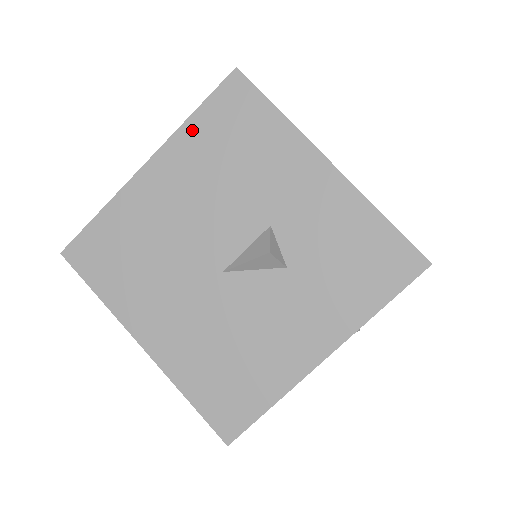
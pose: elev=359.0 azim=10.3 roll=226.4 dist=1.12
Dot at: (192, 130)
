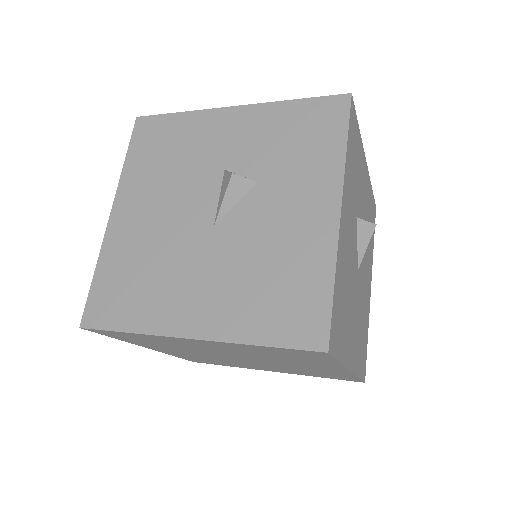
Dot at: (130, 168)
